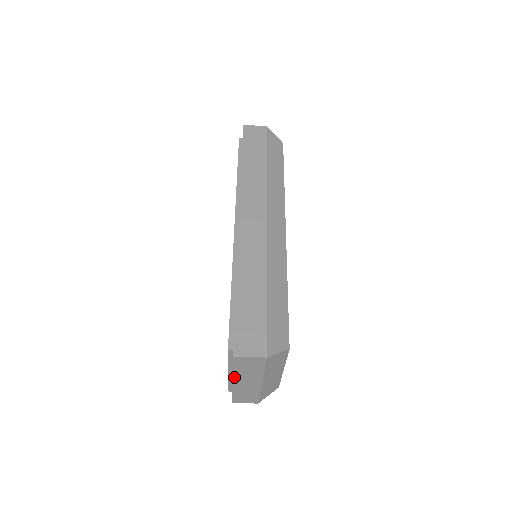
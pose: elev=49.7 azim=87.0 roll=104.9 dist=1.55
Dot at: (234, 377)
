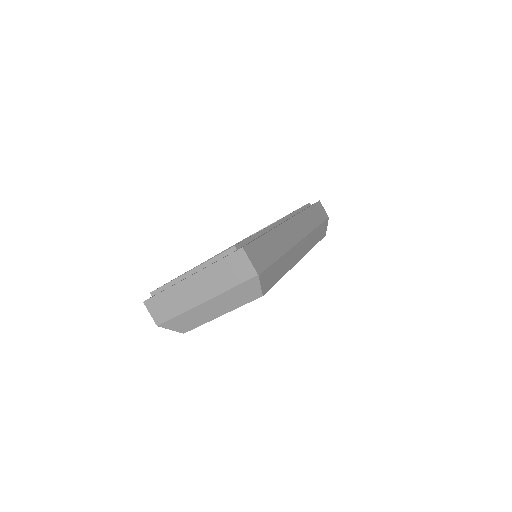
Dot at: (202, 272)
